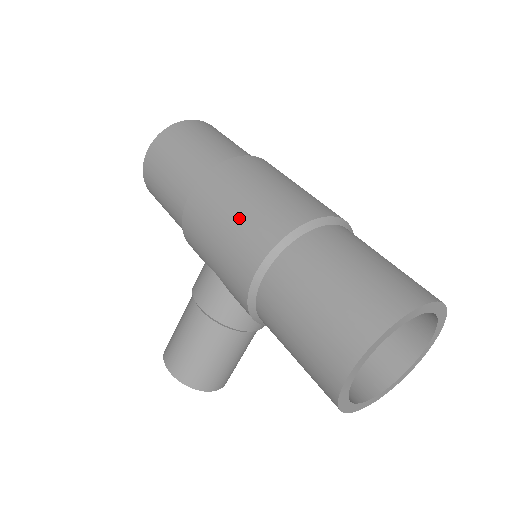
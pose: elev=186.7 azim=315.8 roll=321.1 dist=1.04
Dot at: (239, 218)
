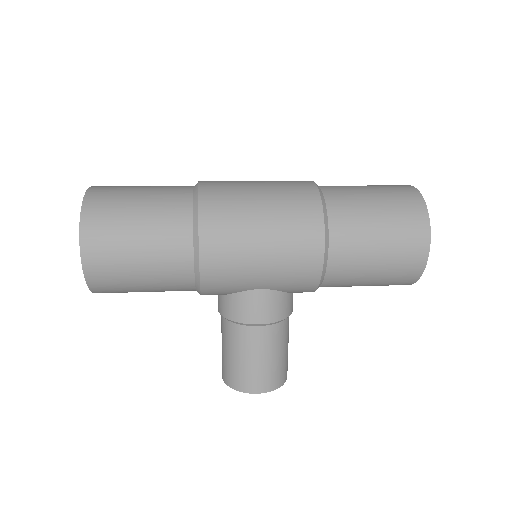
Dot at: (275, 231)
